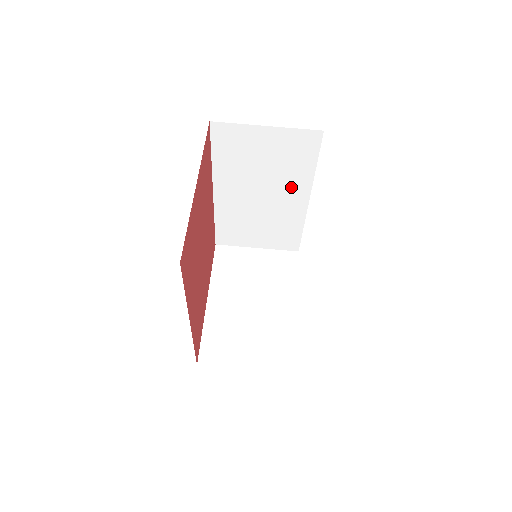
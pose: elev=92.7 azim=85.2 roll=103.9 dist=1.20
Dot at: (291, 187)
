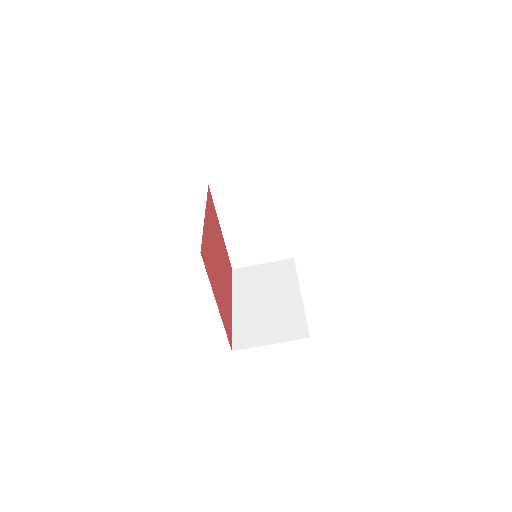
Dot at: occluded
